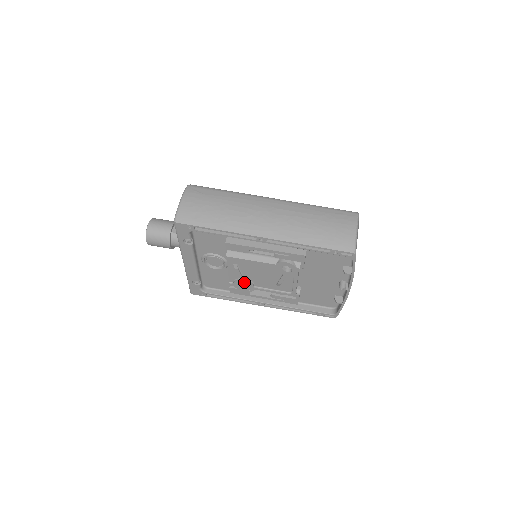
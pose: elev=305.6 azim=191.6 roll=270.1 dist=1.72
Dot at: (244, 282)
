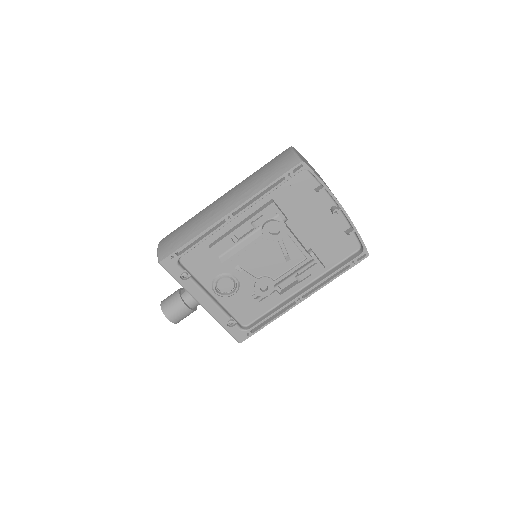
Dot at: (261, 282)
